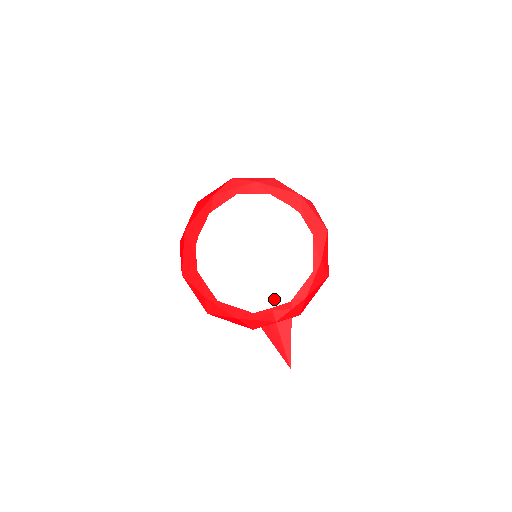
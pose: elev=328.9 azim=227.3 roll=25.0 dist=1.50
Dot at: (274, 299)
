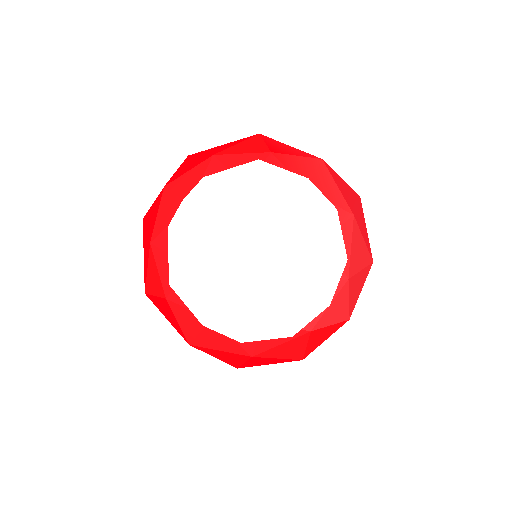
Dot at: (277, 300)
